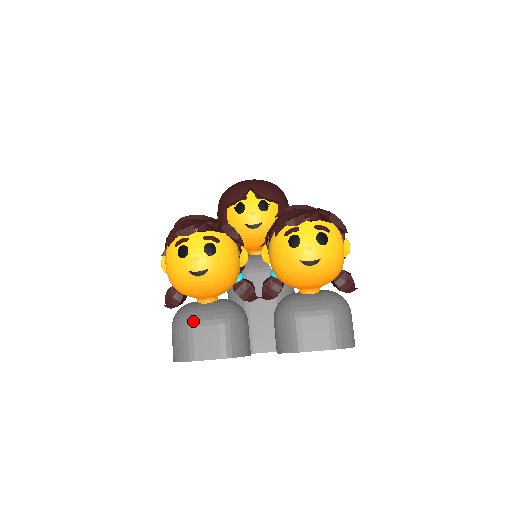
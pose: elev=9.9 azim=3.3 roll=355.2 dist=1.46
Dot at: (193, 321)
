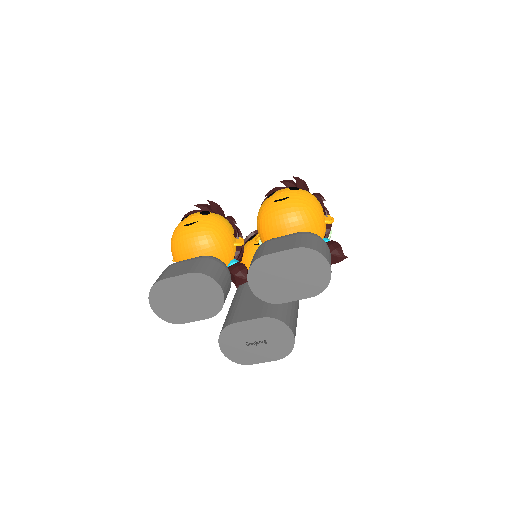
Dot at: (177, 262)
